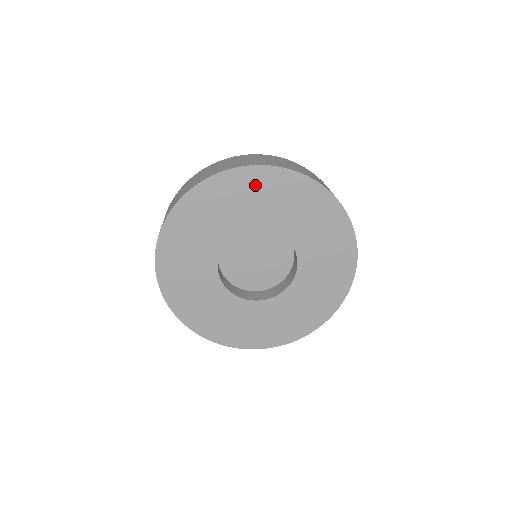
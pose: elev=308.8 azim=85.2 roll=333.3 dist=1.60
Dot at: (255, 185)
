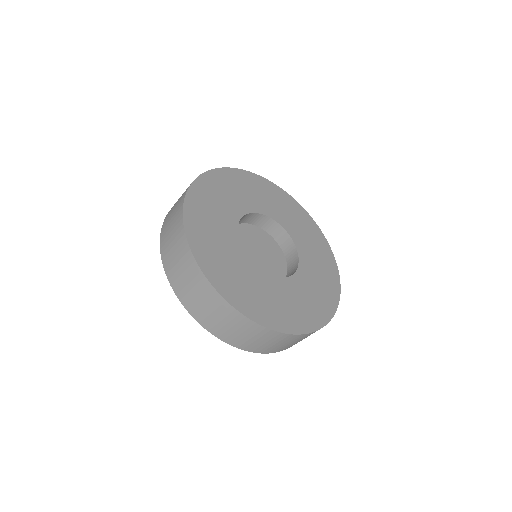
Dot at: occluded
